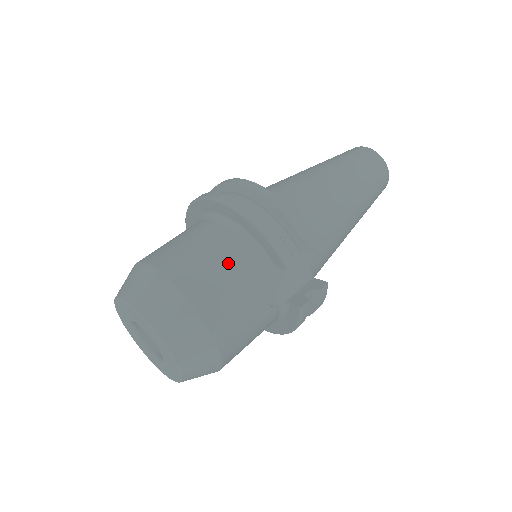
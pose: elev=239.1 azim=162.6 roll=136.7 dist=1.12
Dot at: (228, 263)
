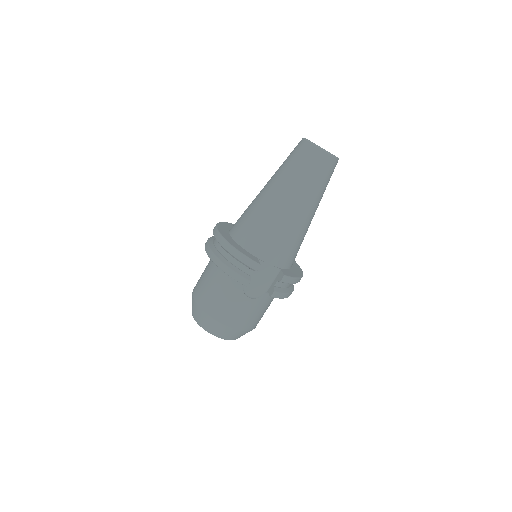
Dot at: (221, 289)
